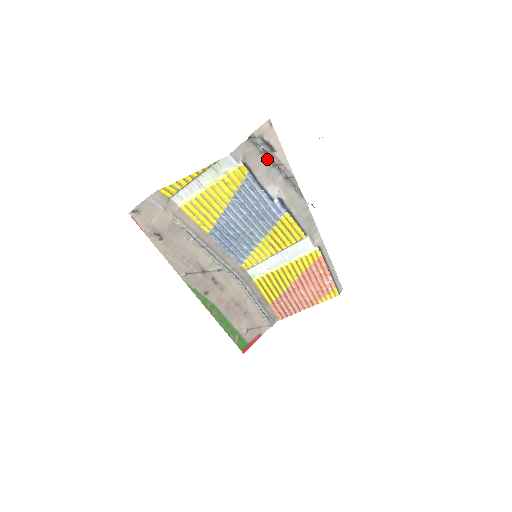
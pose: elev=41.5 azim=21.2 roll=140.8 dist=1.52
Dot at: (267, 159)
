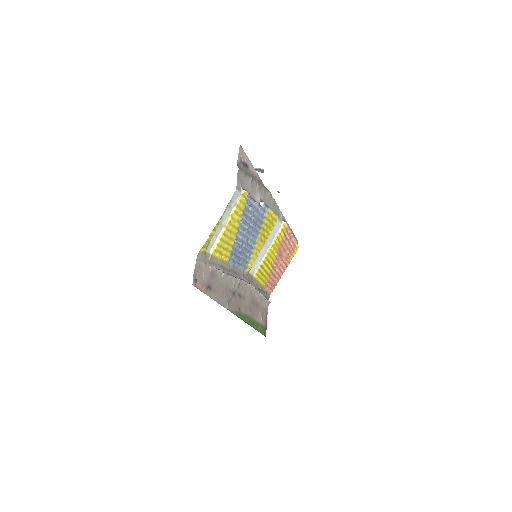
Dot at: (249, 176)
